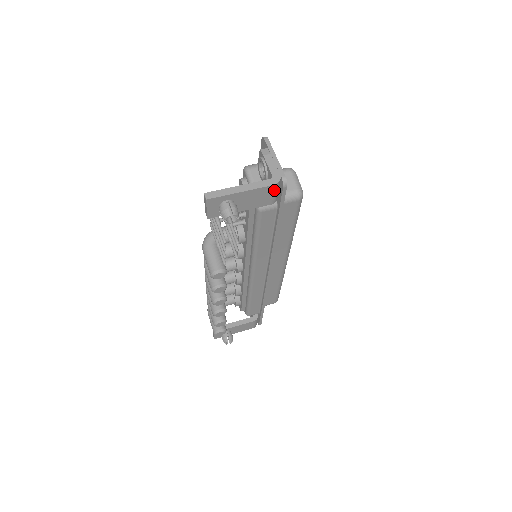
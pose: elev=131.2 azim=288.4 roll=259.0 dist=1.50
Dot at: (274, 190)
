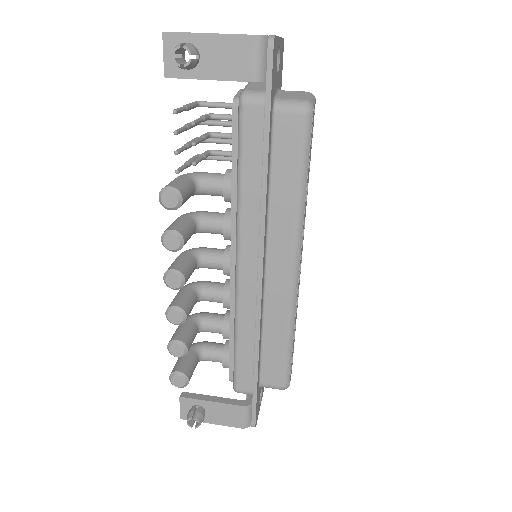
Dot at: (255, 49)
